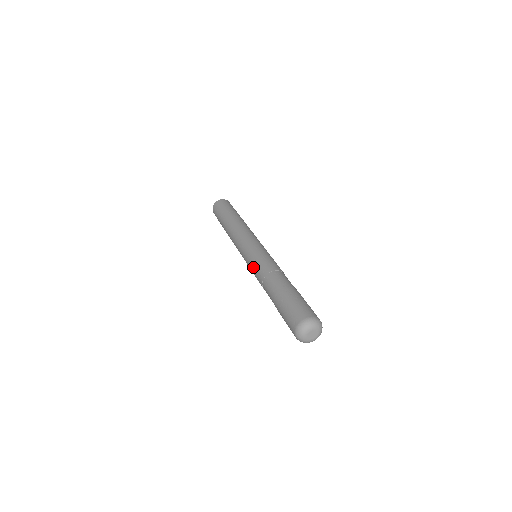
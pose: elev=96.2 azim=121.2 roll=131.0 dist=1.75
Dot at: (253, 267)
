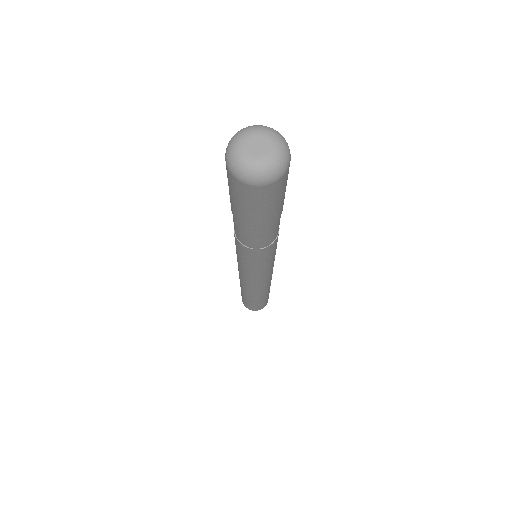
Dot at: occluded
